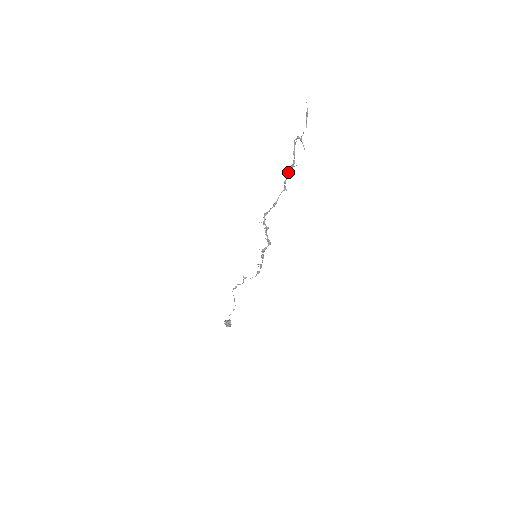
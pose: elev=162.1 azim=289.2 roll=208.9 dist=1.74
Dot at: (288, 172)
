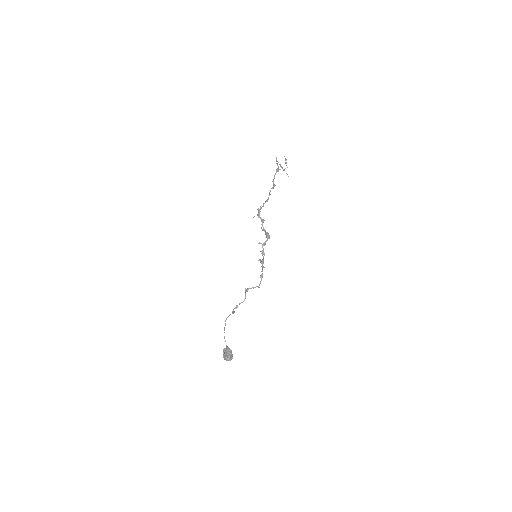
Dot at: (274, 175)
